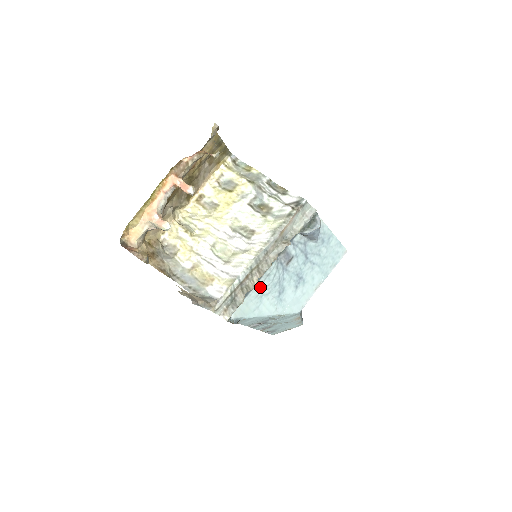
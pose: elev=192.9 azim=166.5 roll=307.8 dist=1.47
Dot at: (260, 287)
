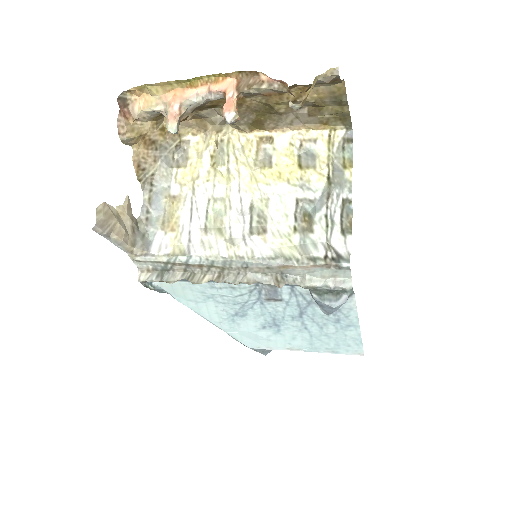
Dot at: (213, 288)
